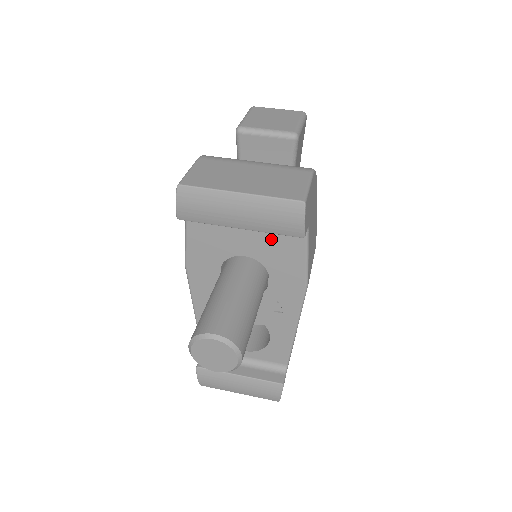
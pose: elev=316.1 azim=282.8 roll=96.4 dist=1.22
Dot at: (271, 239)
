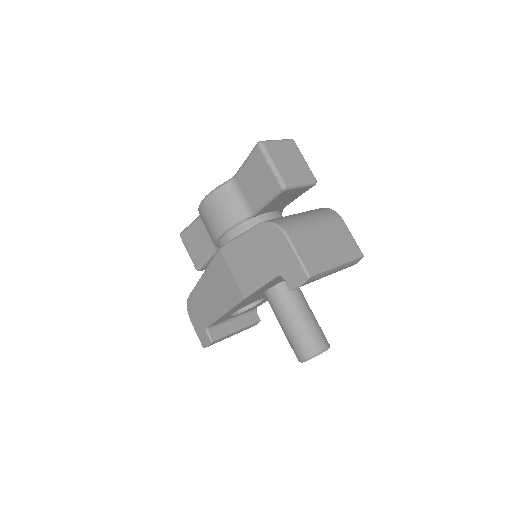
Dot at: occluded
